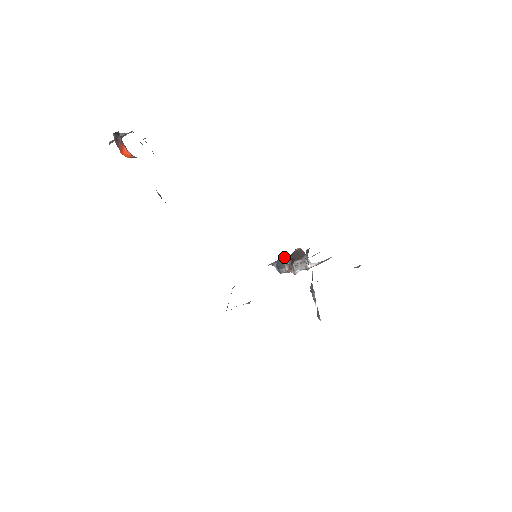
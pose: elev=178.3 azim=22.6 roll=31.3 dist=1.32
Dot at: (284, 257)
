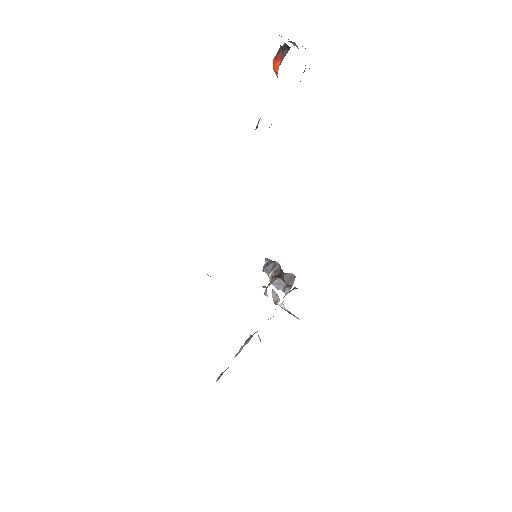
Dot at: (279, 265)
